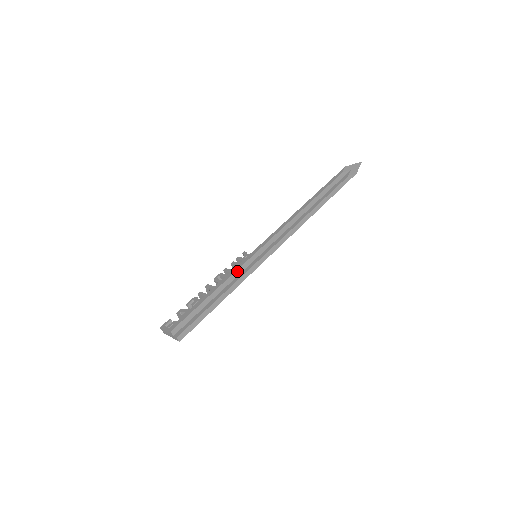
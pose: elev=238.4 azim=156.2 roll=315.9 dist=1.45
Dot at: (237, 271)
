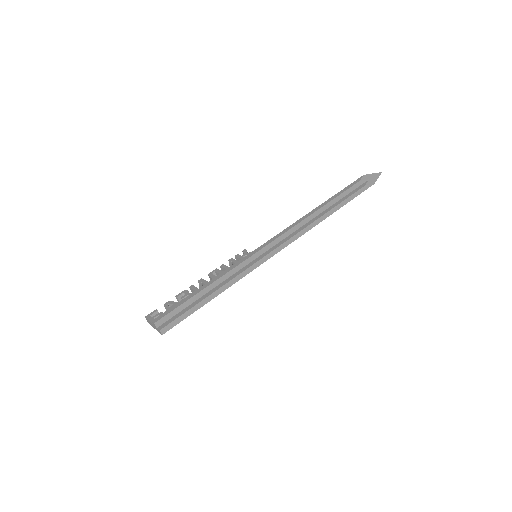
Dot at: (233, 269)
